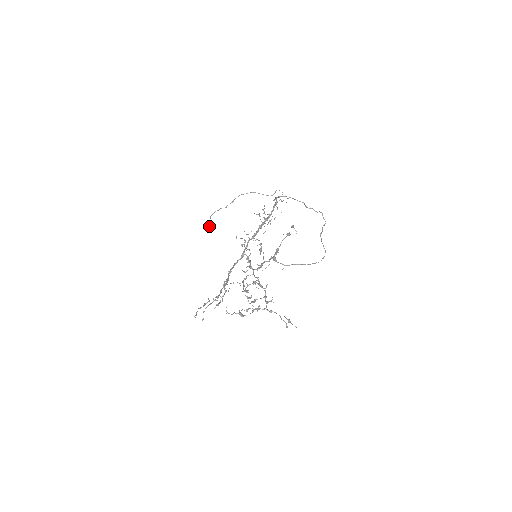
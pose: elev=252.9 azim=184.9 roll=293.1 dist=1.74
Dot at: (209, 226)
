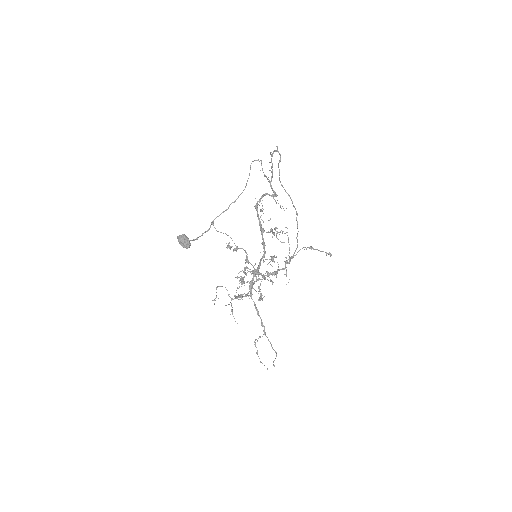
Dot at: (190, 245)
